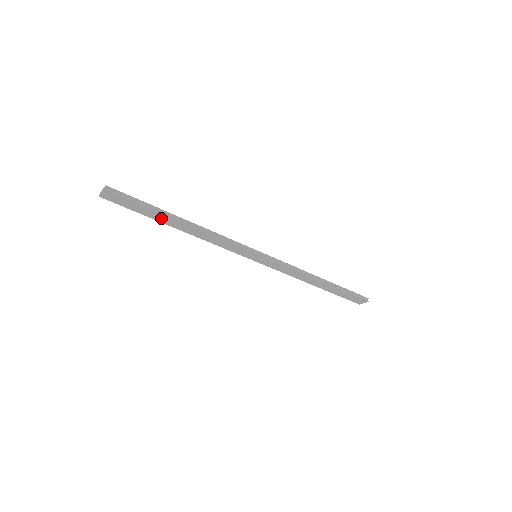
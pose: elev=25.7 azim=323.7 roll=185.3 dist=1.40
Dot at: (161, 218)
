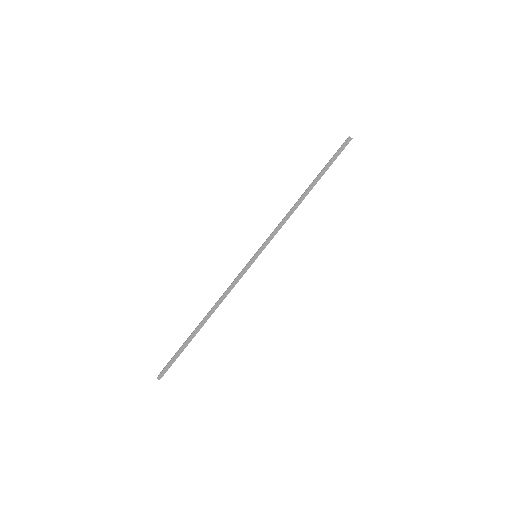
Dot at: occluded
